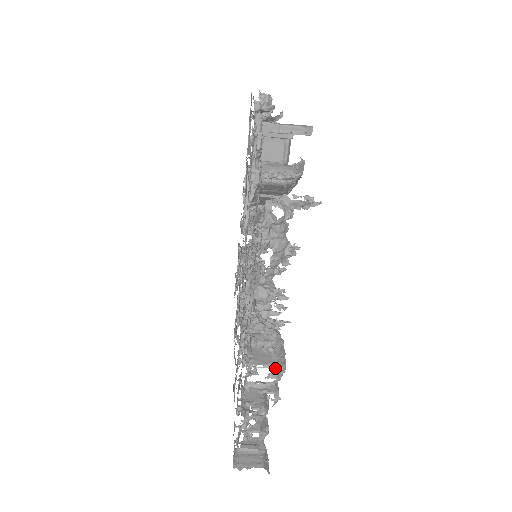
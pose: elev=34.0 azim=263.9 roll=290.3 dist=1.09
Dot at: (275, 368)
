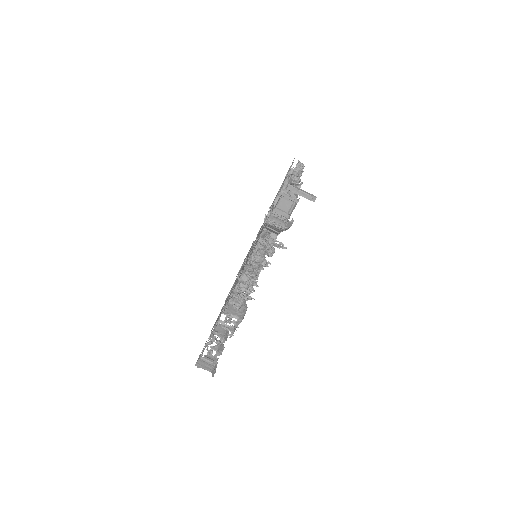
Dot at: (236, 318)
